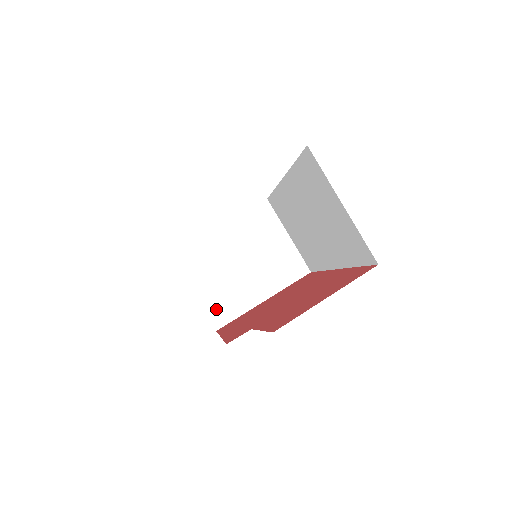
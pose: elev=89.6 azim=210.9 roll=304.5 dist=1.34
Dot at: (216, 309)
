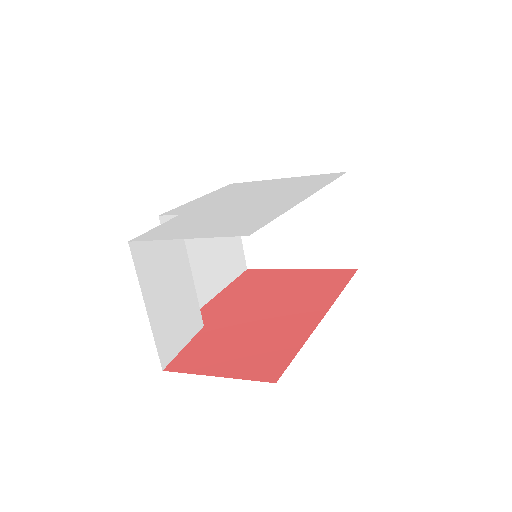
Dot at: (254, 252)
